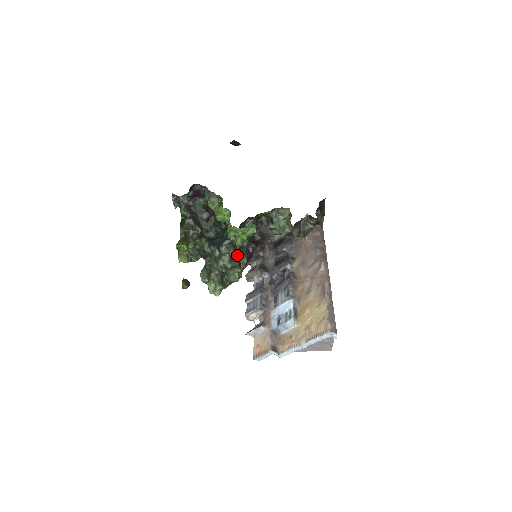
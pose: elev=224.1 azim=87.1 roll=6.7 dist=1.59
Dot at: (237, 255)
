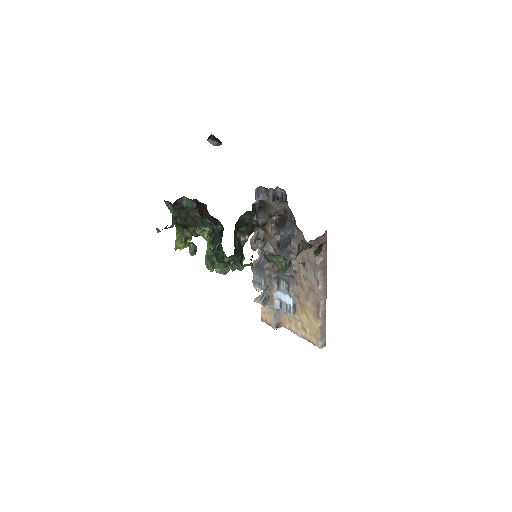
Dot at: (238, 238)
